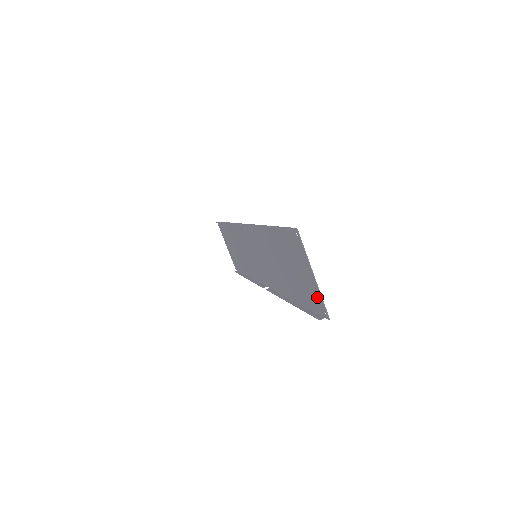
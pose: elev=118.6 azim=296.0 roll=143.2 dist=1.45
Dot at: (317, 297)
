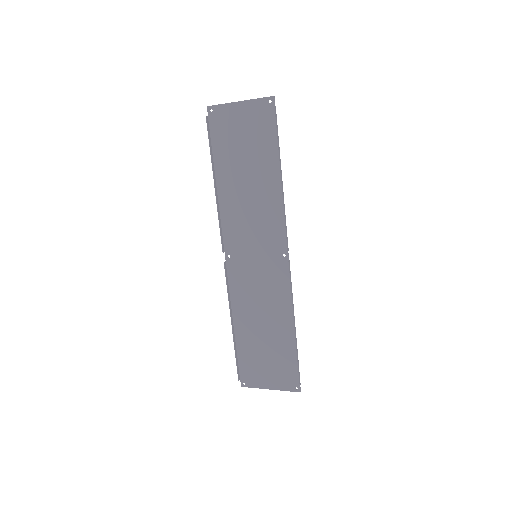
Dot at: (258, 108)
